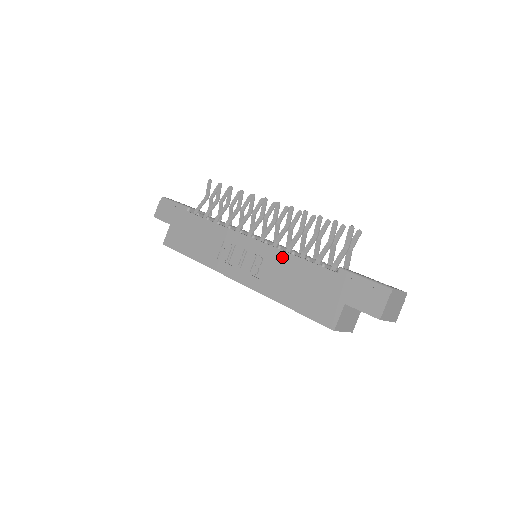
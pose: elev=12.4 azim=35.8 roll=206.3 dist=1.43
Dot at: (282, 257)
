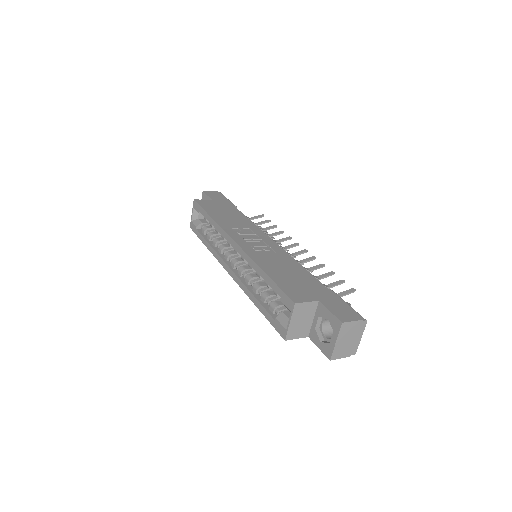
Dot at: (289, 258)
